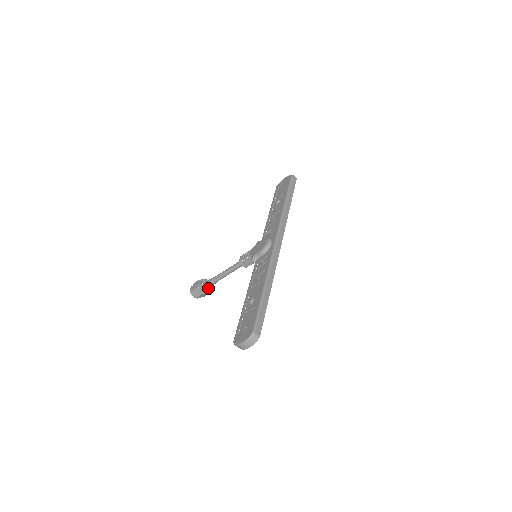
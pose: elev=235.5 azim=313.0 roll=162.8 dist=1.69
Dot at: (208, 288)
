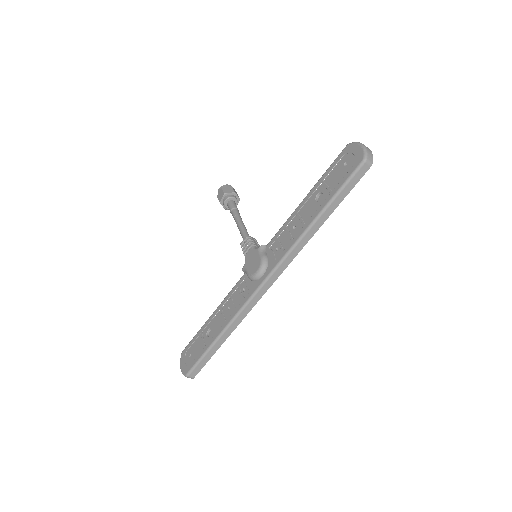
Dot at: occluded
